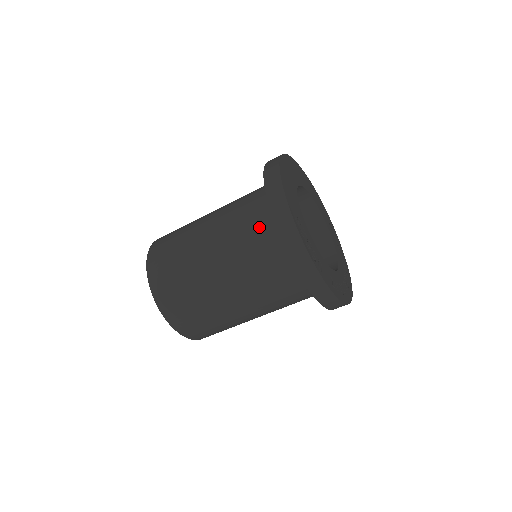
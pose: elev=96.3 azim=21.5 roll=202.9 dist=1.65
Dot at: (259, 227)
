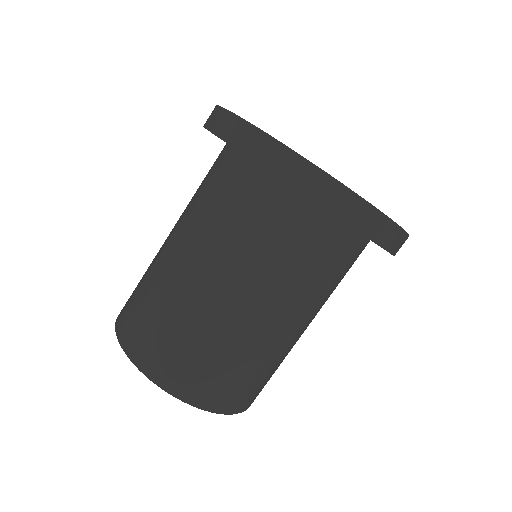
Dot at: (254, 205)
